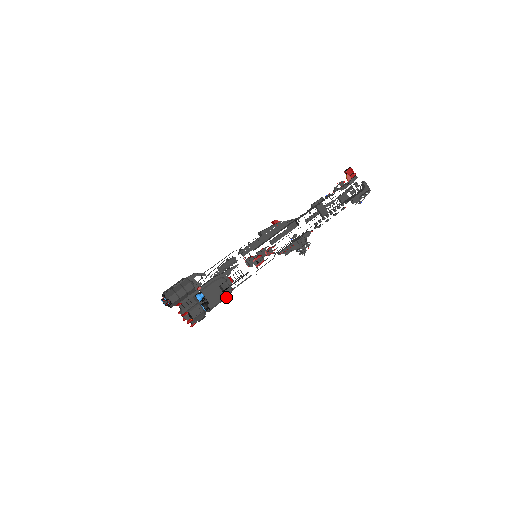
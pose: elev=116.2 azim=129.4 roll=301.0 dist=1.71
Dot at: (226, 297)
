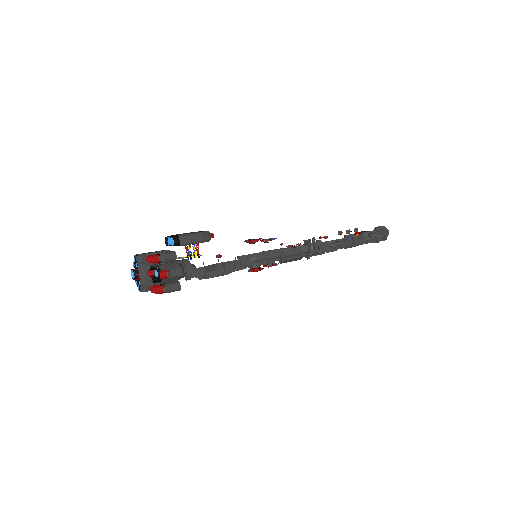
Dot at: (201, 233)
